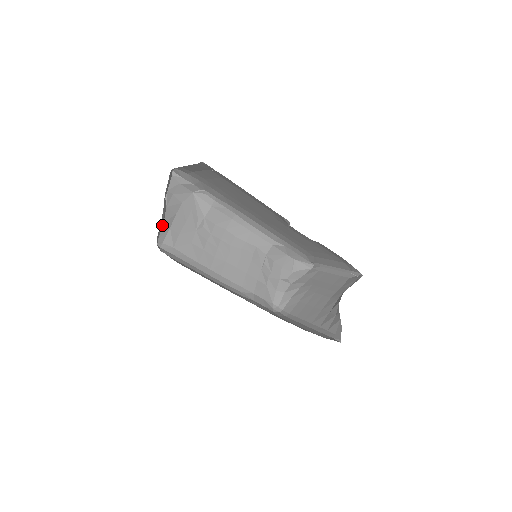
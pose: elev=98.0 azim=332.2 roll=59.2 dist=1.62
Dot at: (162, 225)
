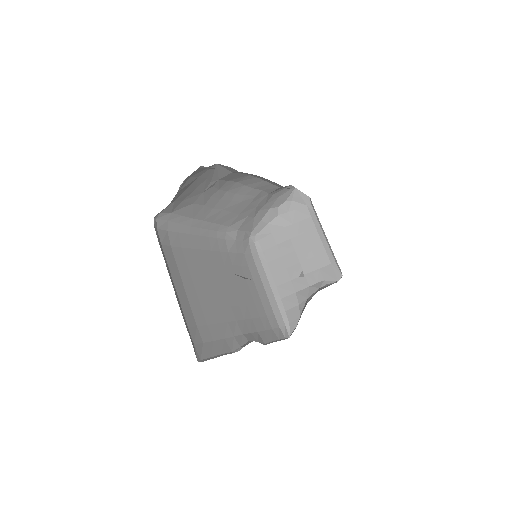
Dot at: occluded
